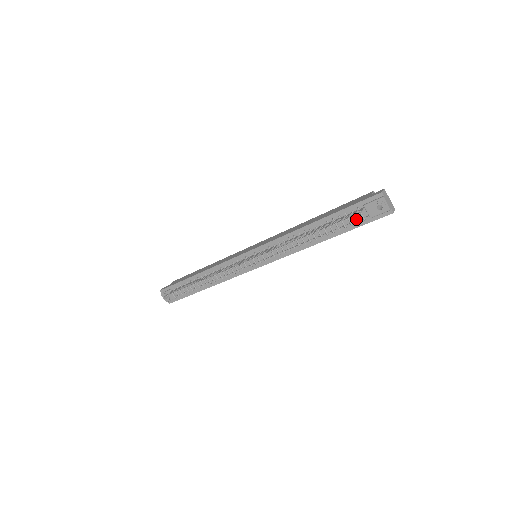
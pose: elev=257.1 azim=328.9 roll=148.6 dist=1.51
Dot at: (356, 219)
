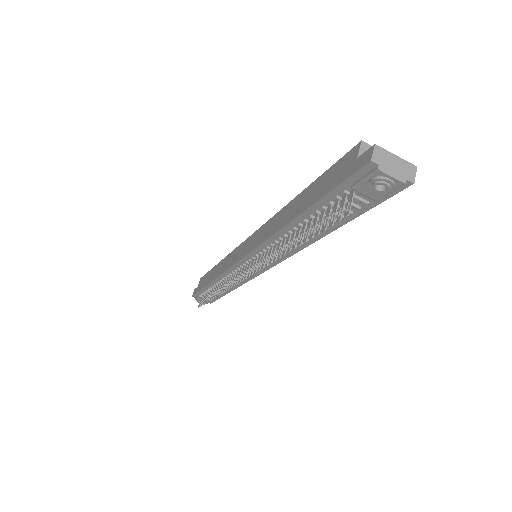
Dot at: (353, 206)
